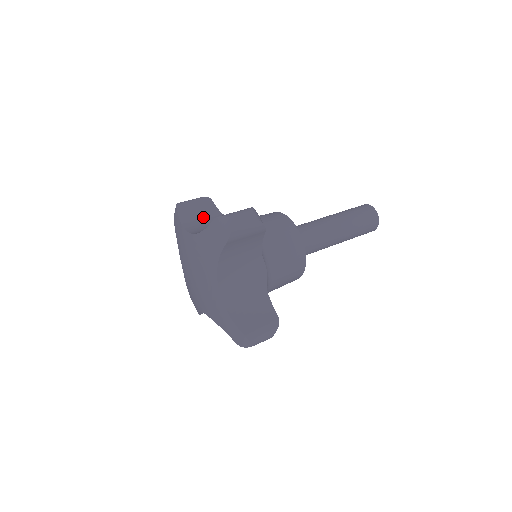
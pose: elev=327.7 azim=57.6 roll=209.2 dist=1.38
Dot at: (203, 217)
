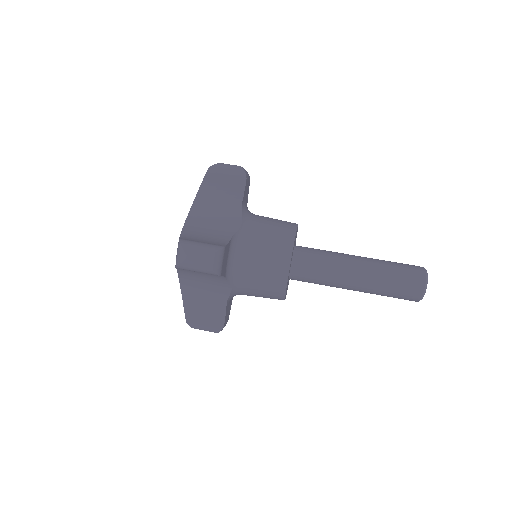
Dot at: (221, 197)
